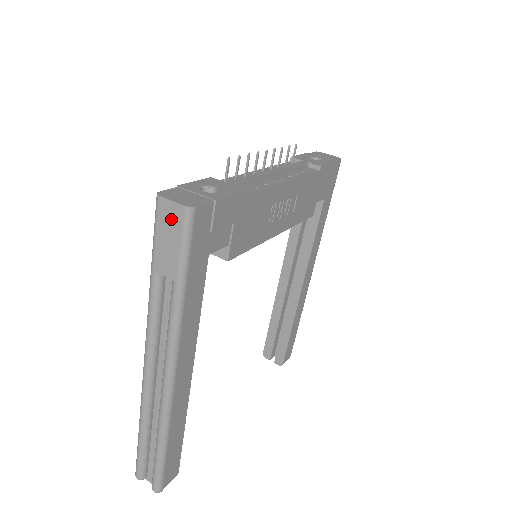
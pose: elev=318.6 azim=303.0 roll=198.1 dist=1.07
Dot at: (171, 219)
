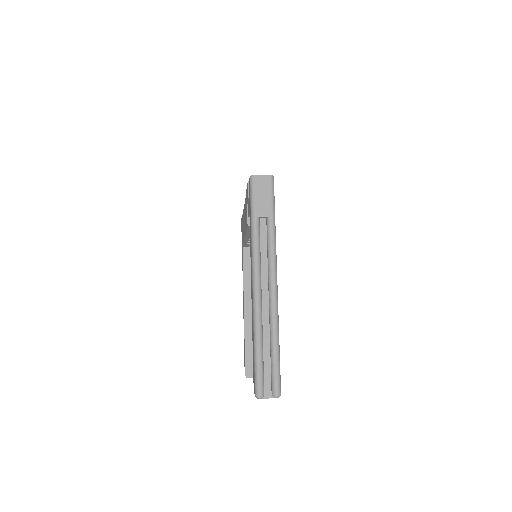
Dot at: (263, 184)
